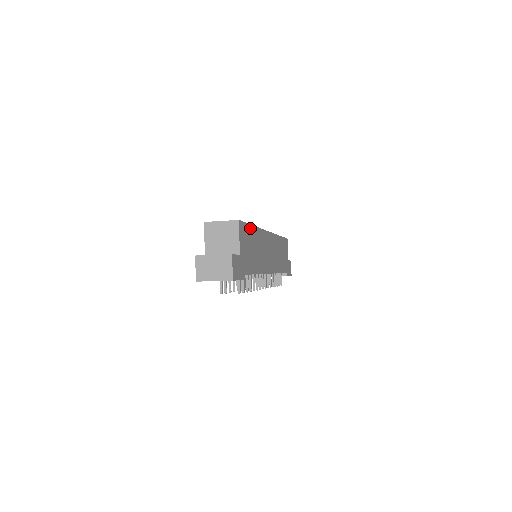
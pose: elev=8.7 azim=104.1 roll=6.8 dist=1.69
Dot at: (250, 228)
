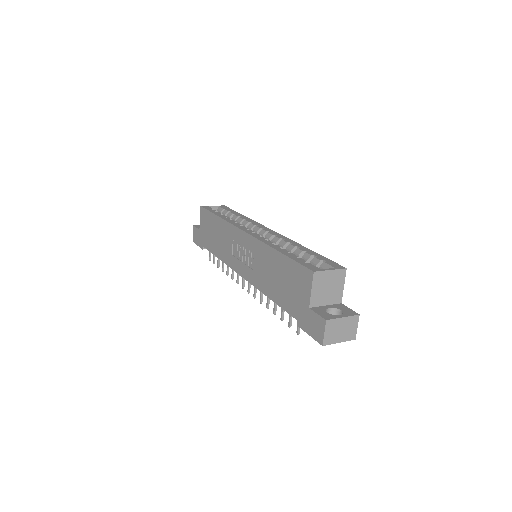
Dot at: occluded
